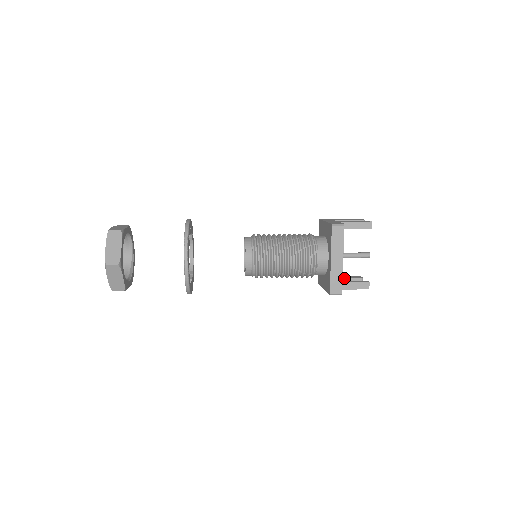
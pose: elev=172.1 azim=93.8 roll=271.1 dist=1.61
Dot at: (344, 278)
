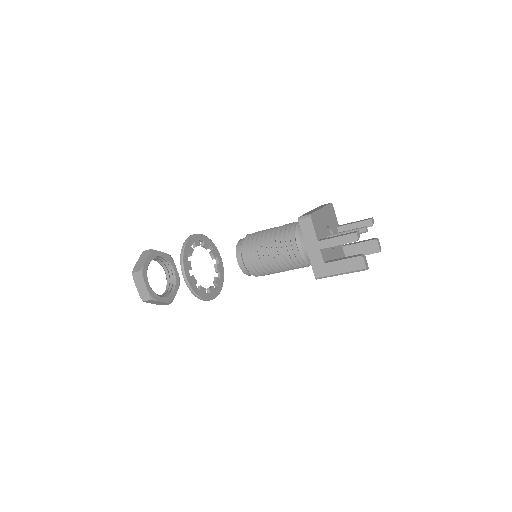
Dot at: (341, 258)
